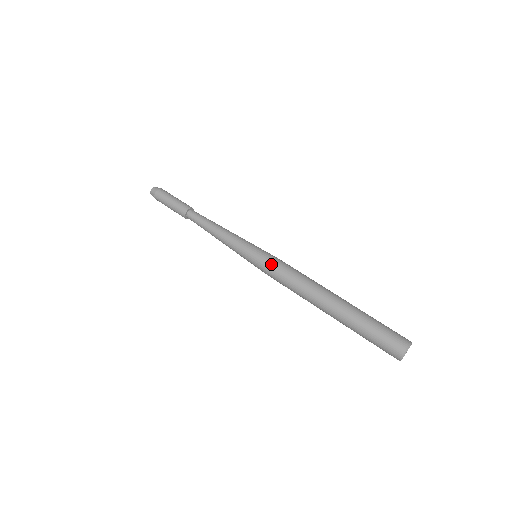
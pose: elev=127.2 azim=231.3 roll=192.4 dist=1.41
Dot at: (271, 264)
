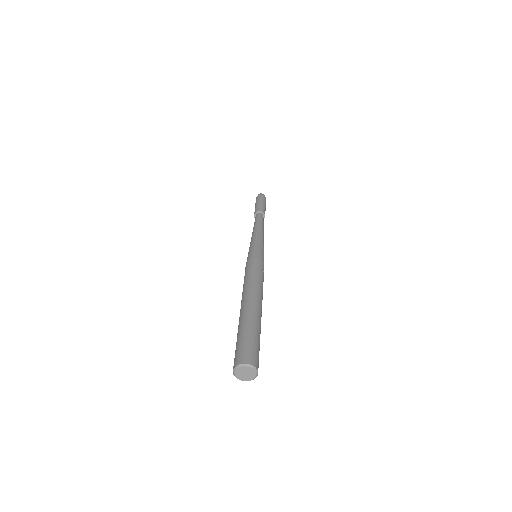
Dot at: (260, 261)
